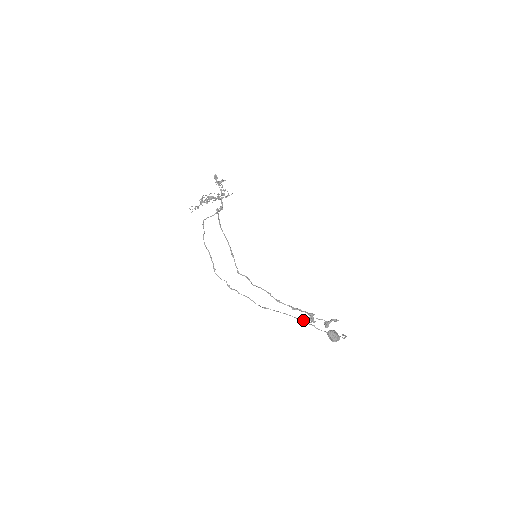
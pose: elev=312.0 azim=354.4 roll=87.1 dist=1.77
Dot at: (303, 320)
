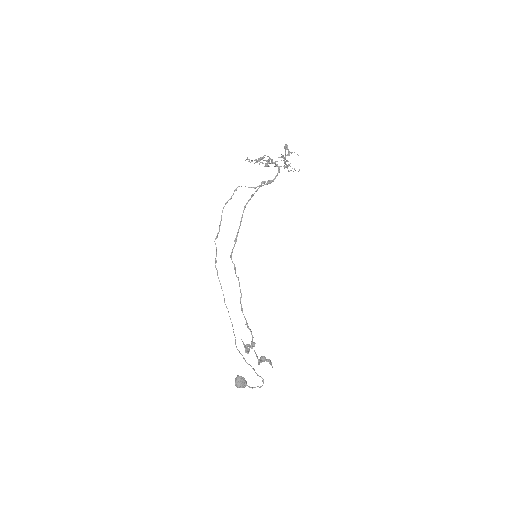
Dot at: (236, 346)
